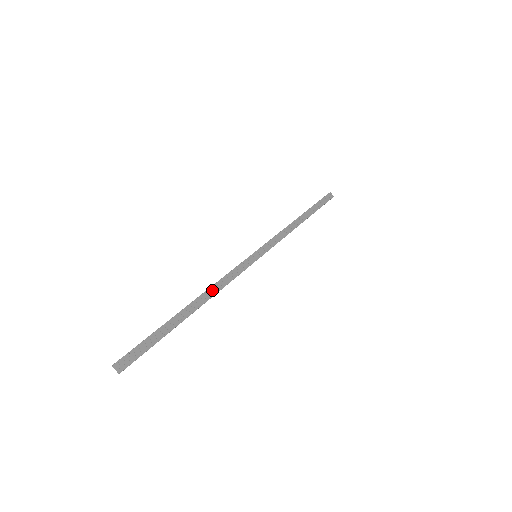
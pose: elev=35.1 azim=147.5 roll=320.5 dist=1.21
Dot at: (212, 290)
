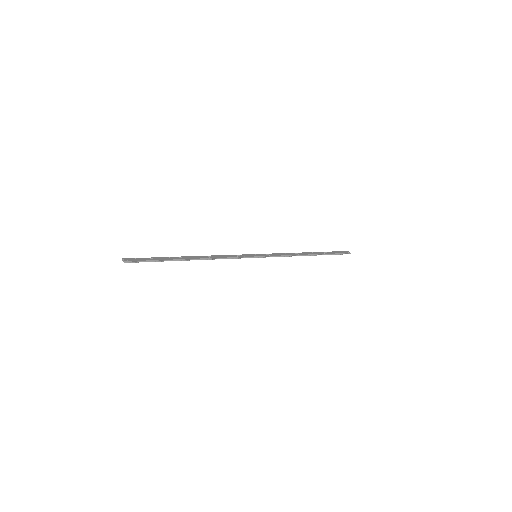
Dot at: (210, 257)
